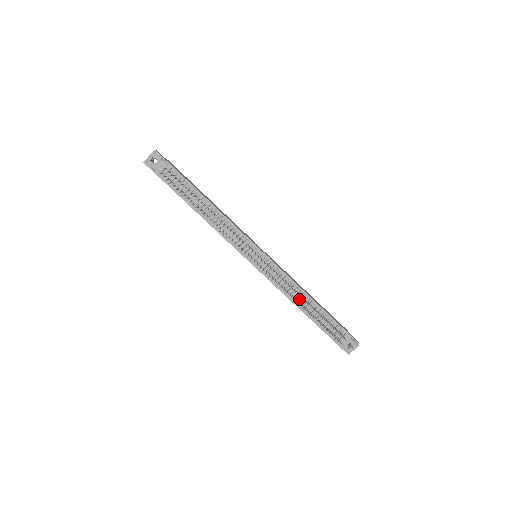
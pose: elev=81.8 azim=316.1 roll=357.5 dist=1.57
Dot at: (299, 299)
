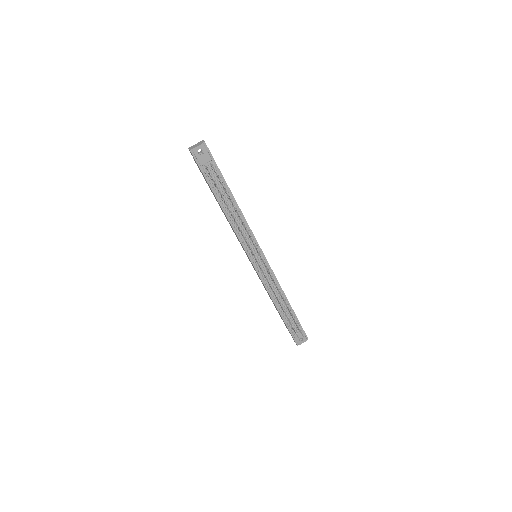
Dot at: (278, 298)
